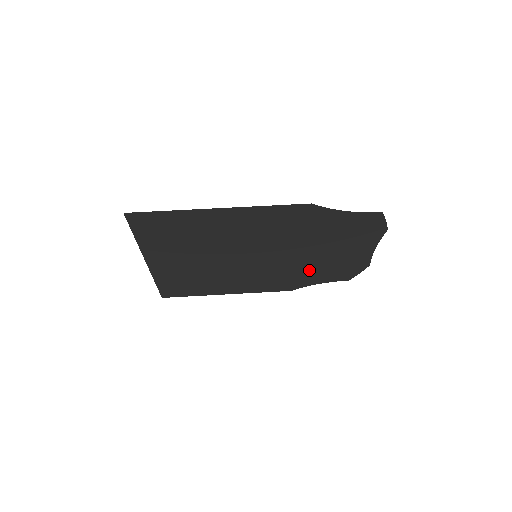
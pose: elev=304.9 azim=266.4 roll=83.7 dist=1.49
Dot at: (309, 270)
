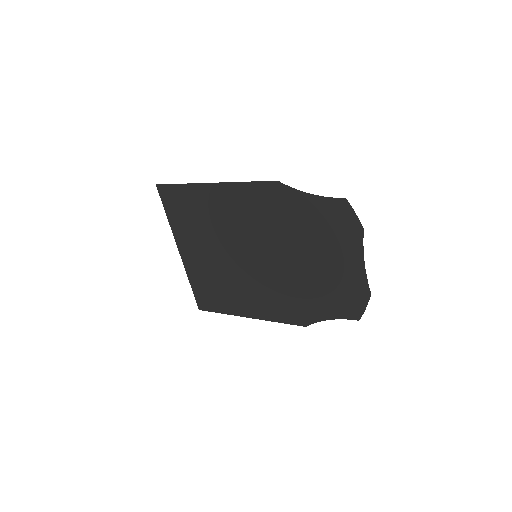
Dot at: (311, 290)
